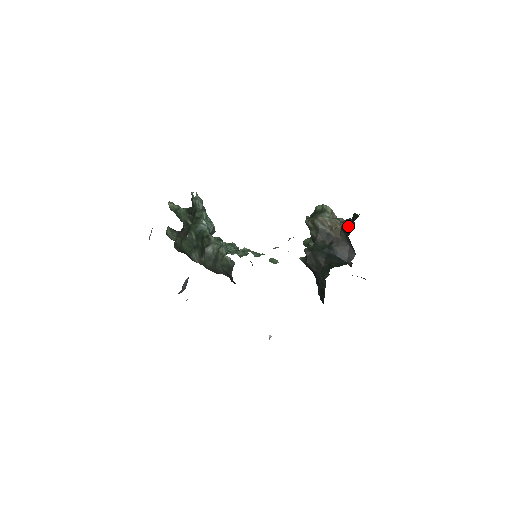
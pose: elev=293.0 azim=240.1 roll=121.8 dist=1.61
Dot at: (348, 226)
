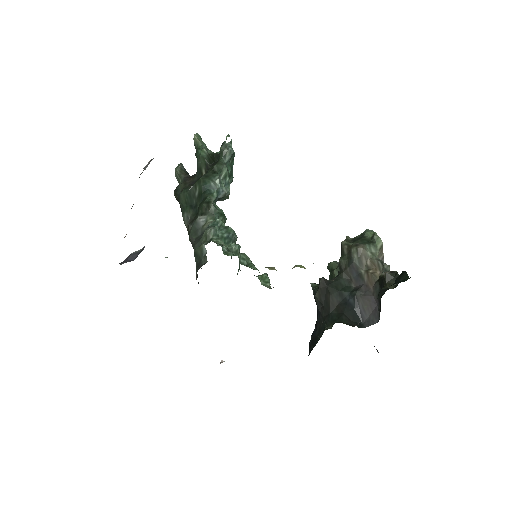
Dot at: (389, 281)
